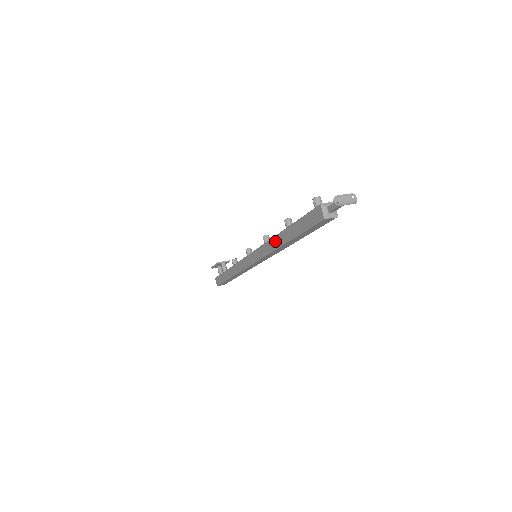
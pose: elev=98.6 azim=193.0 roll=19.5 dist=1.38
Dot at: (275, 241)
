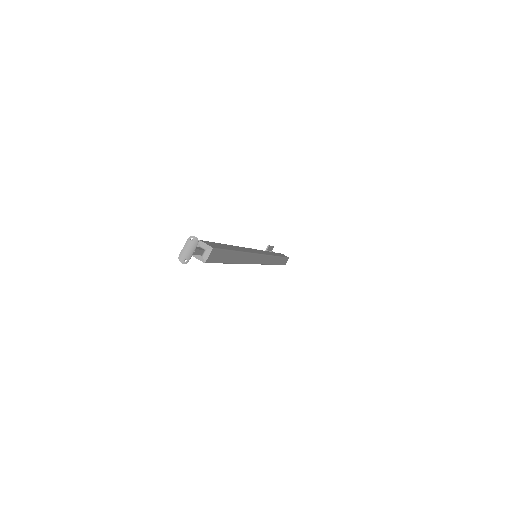
Dot at: occluded
